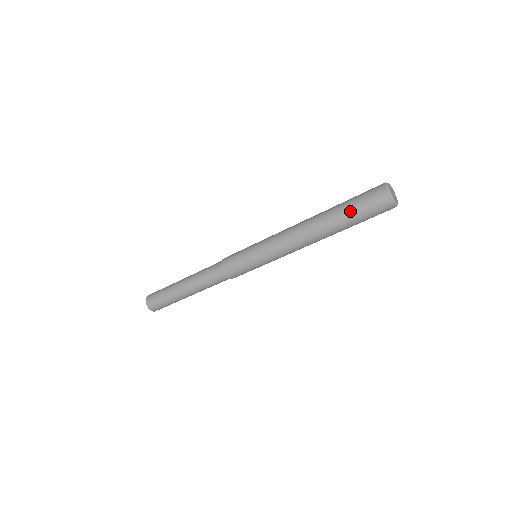
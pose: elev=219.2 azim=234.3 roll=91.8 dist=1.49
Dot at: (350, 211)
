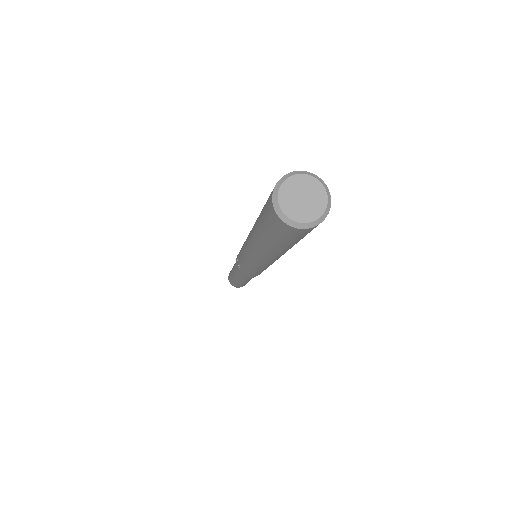
Dot at: (270, 241)
